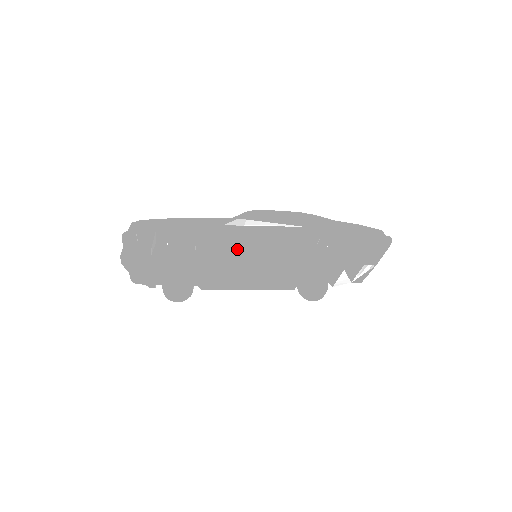
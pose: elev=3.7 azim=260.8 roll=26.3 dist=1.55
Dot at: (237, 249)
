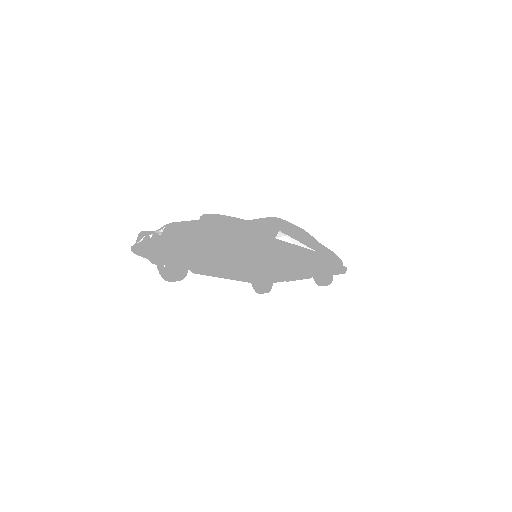
Dot at: (276, 263)
